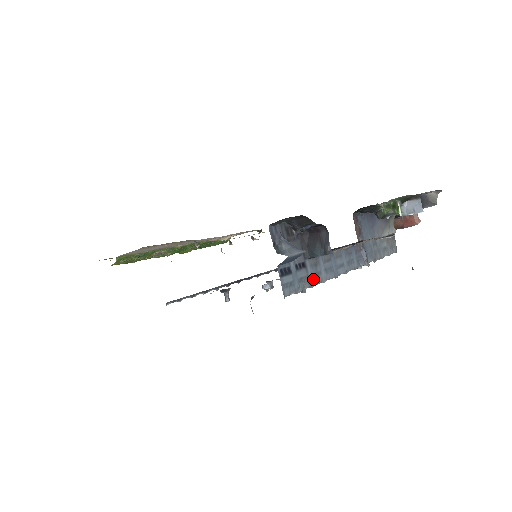
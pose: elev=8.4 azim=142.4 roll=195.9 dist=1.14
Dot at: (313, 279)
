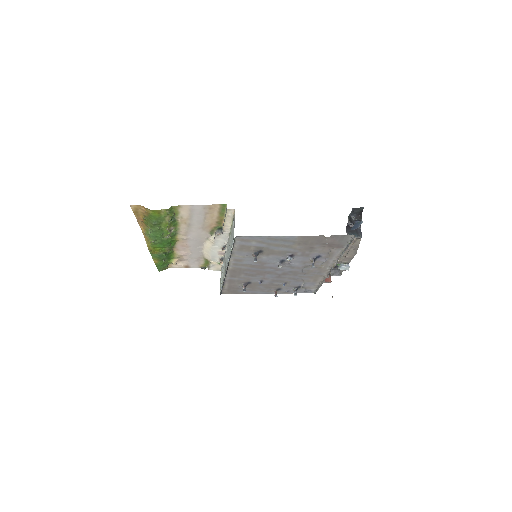
Dot at: (346, 247)
